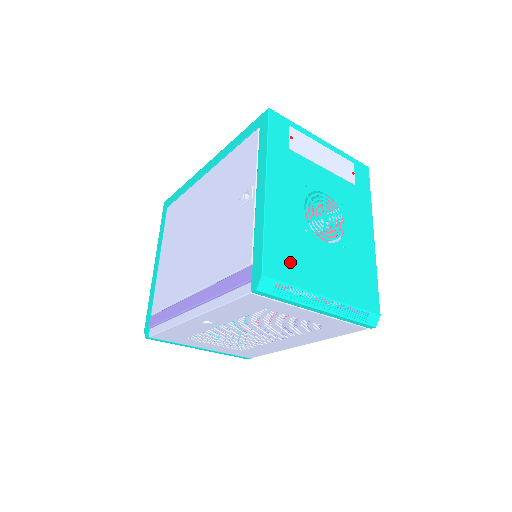
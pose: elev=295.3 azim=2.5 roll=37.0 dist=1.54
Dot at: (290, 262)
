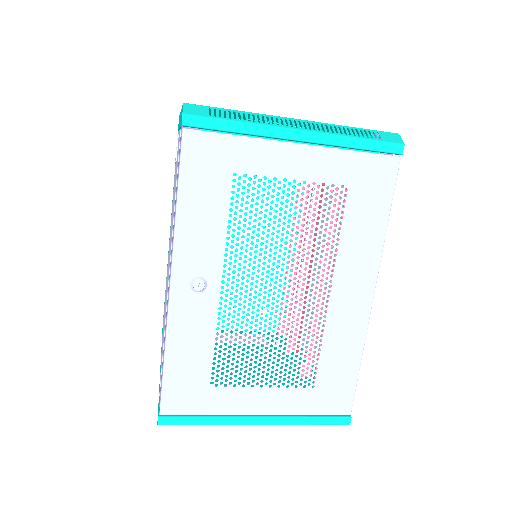
Dot at: occluded
